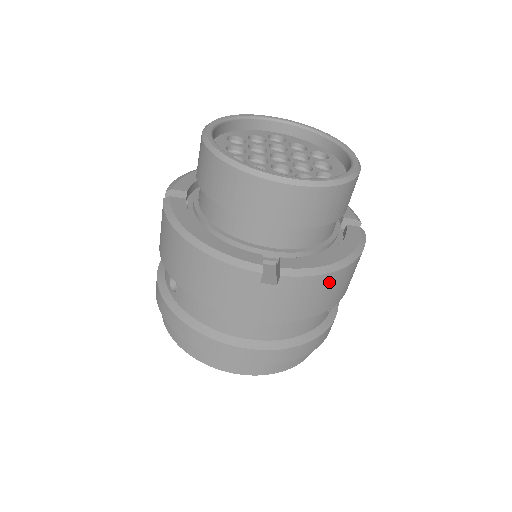
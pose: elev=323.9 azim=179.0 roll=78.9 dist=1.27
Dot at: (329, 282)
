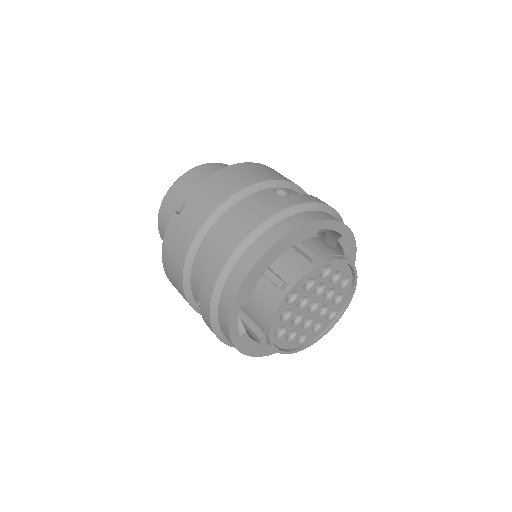
Dot at: (219, 177)
